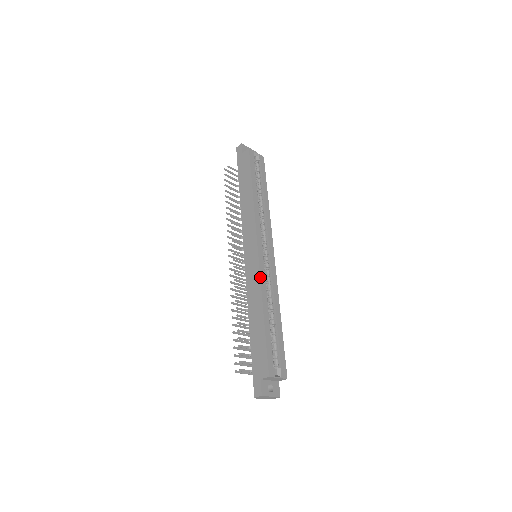
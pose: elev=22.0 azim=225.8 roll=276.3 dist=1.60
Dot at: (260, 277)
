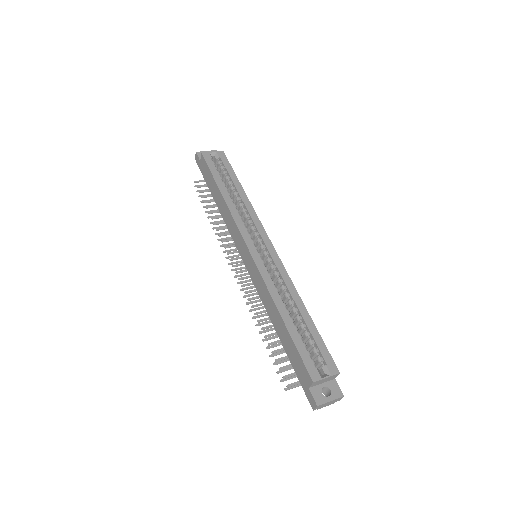
Dot at: (262, 278)
